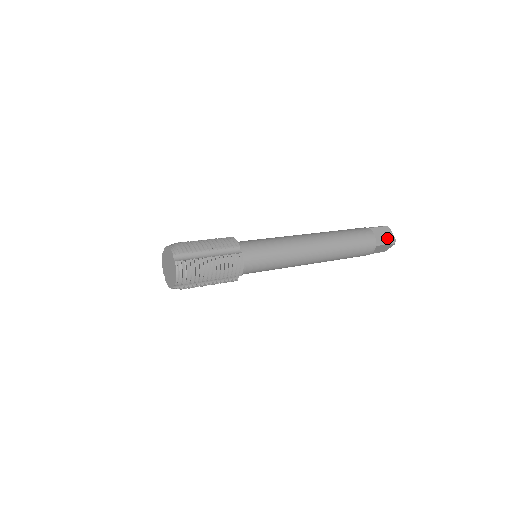
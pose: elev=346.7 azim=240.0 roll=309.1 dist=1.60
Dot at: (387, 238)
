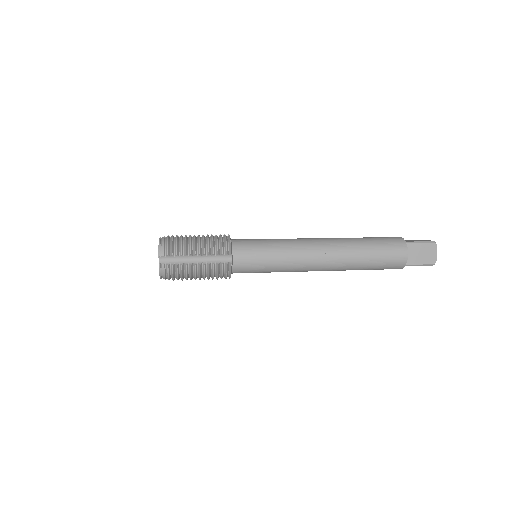
Dot at: (425, 258)
